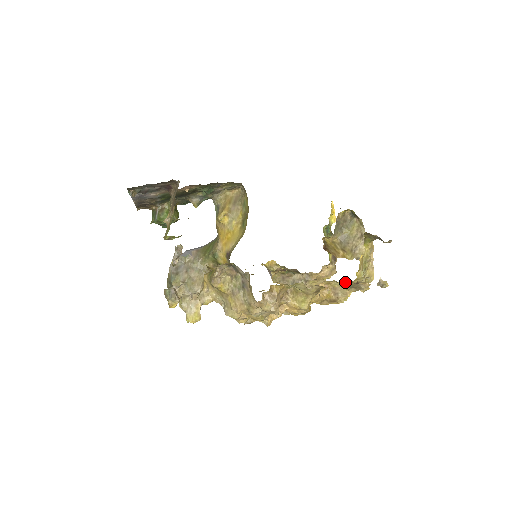
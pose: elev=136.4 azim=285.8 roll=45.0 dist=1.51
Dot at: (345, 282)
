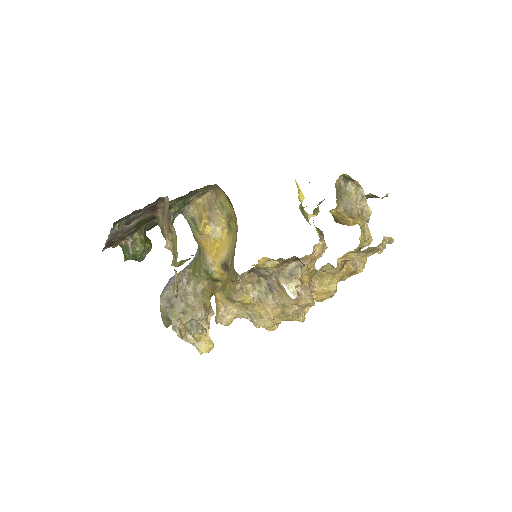
Dot at: (351, 251)
